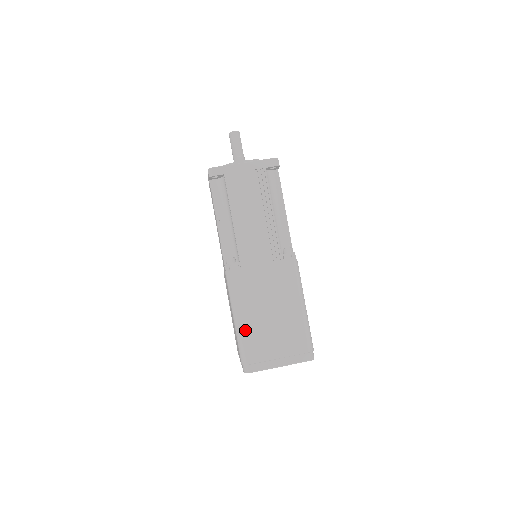
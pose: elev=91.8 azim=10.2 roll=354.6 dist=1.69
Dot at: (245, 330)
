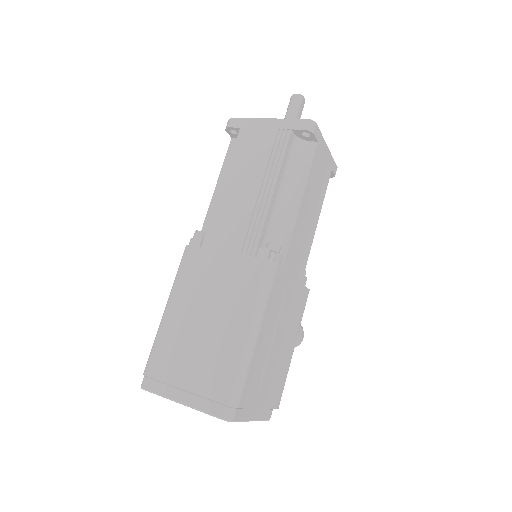
Dot at: (166, 328)
